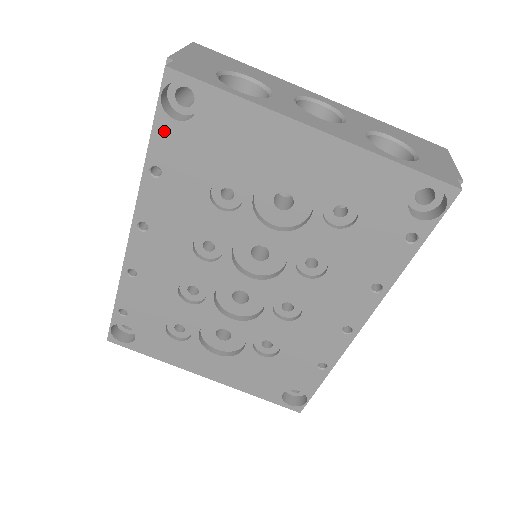
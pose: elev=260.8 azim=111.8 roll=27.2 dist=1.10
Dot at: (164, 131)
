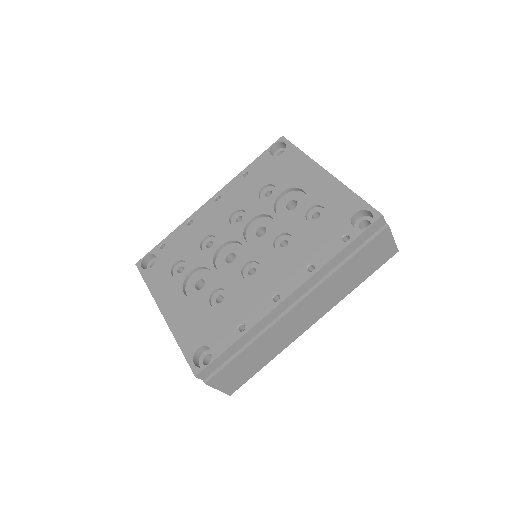
Dot at: (263, 158)
